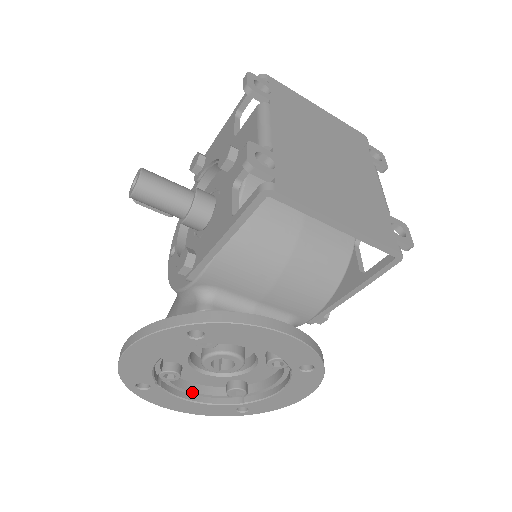
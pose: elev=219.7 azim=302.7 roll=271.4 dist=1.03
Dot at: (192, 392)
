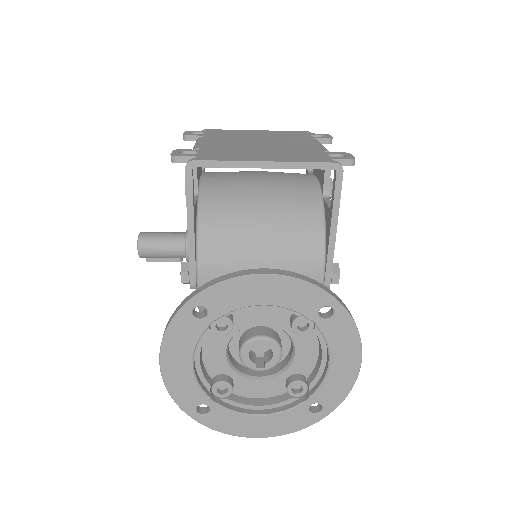
Dot at: (256, 406)
